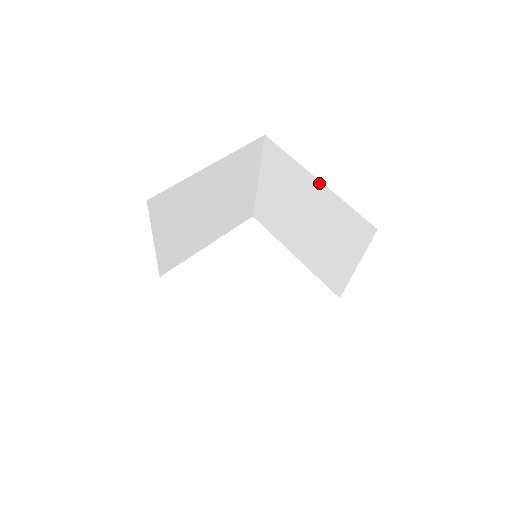
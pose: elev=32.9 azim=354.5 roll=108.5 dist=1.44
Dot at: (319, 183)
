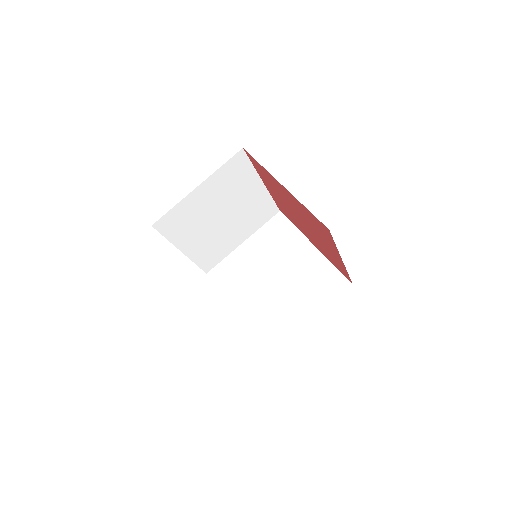
Dot at: (313, 248)
